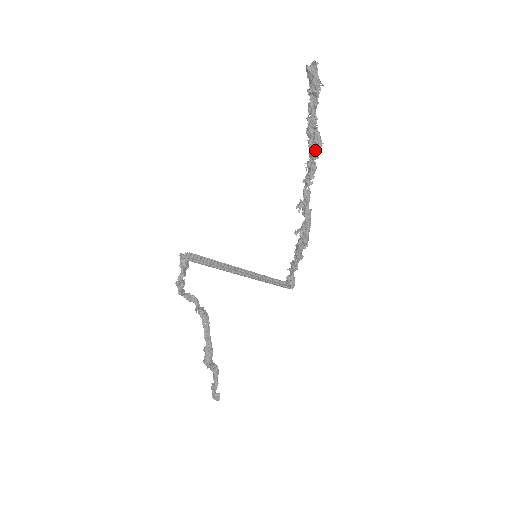
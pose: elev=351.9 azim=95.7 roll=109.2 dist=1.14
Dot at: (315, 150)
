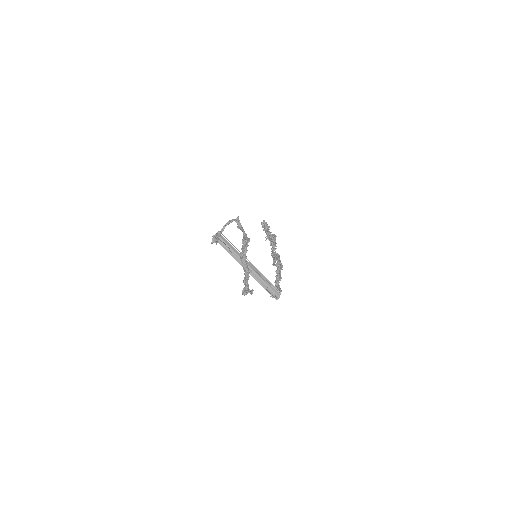
Dot at: (274, 238)
